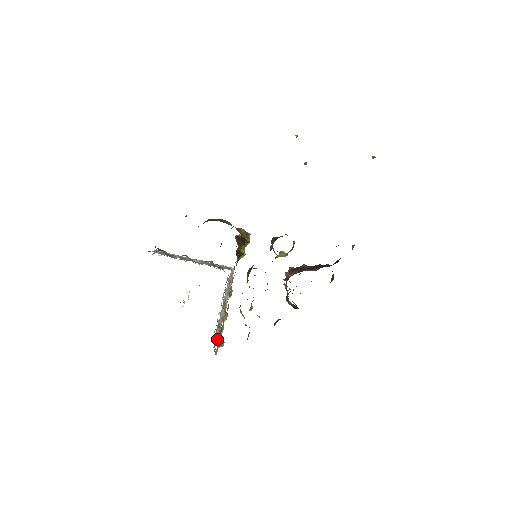
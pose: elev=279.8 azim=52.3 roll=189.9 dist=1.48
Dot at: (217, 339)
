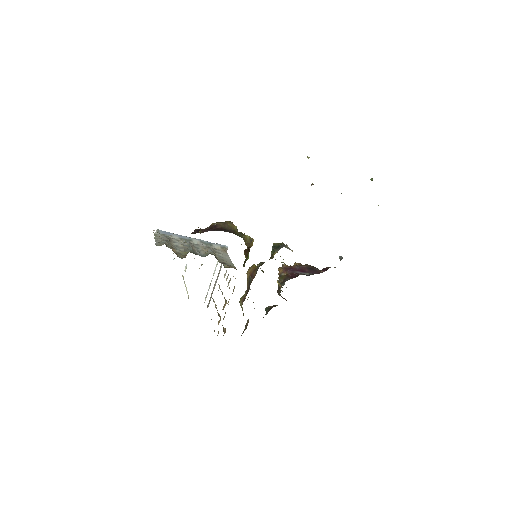
Dot at: occluded
